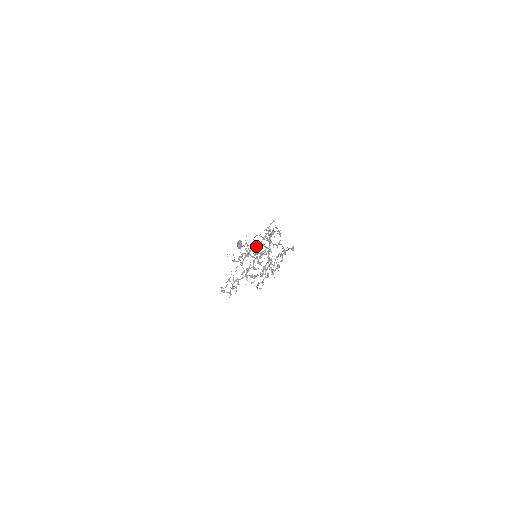
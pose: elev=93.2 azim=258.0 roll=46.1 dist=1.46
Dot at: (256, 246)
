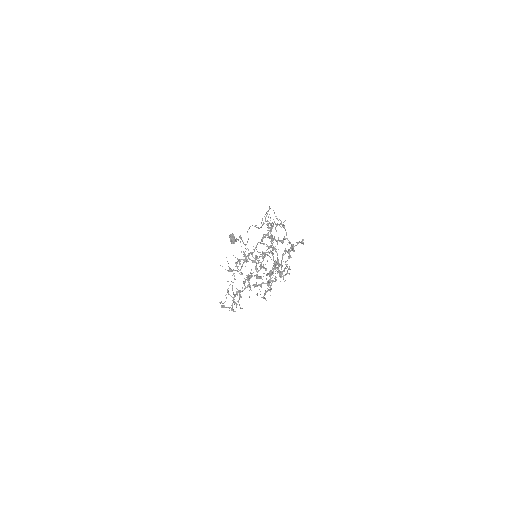
Dot at: (255, 247)
